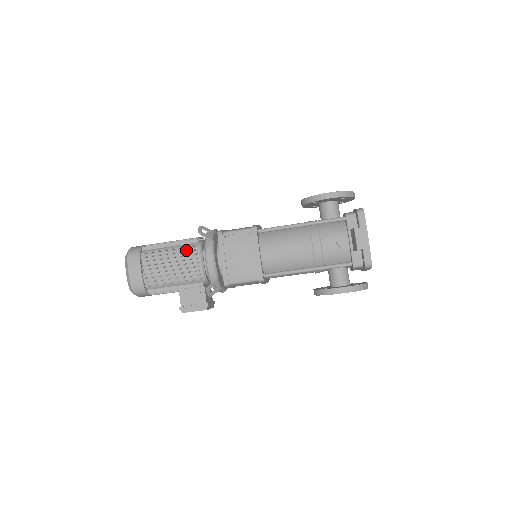
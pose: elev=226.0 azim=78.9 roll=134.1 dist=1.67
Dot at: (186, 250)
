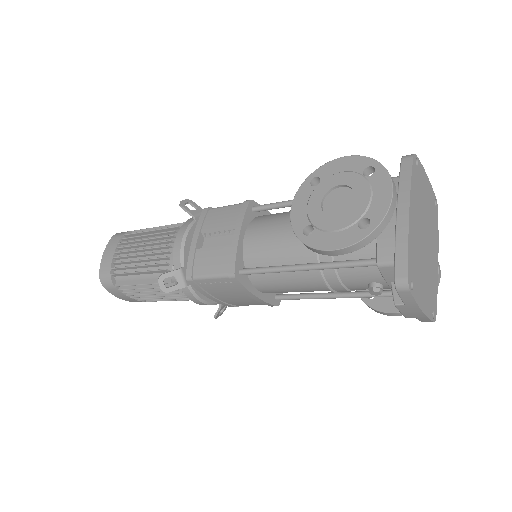
Dot at: occluded
